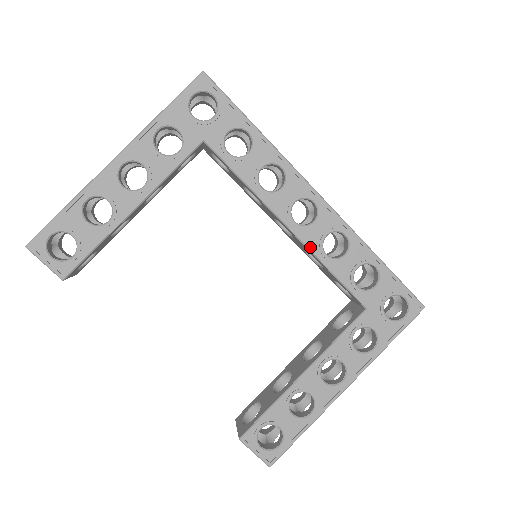
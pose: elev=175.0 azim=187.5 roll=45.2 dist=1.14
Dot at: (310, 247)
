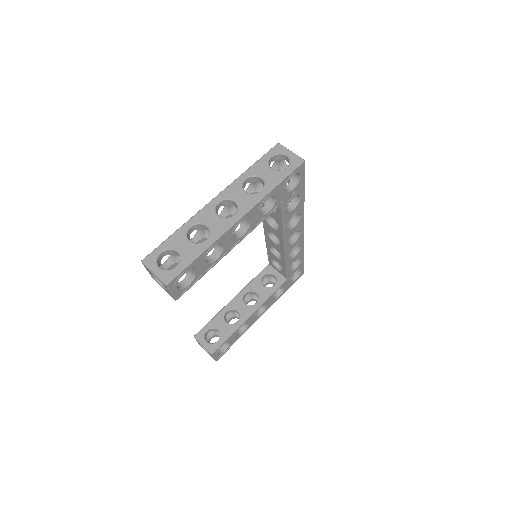
Dot at: (287, 255)
